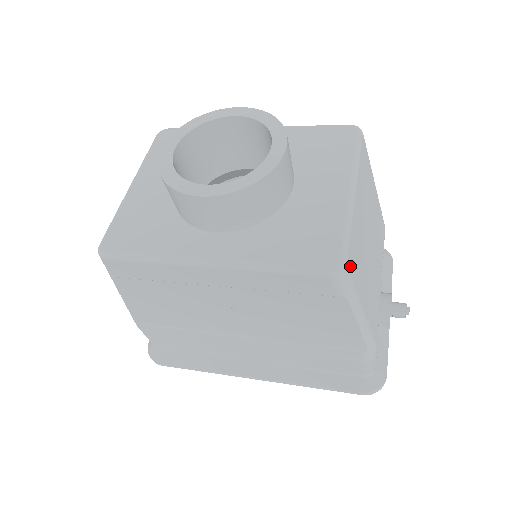
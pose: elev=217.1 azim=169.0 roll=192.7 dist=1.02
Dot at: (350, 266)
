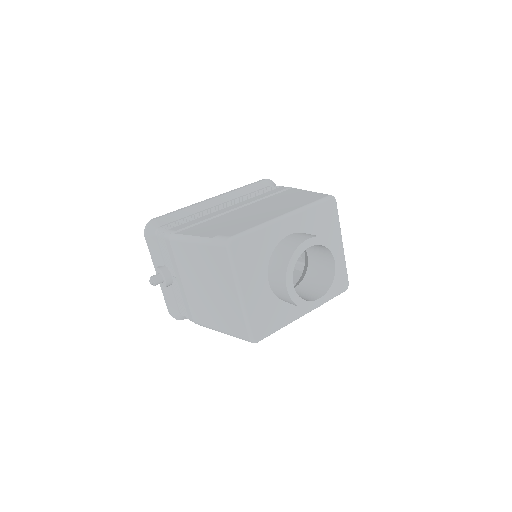
Dot at: occluded
